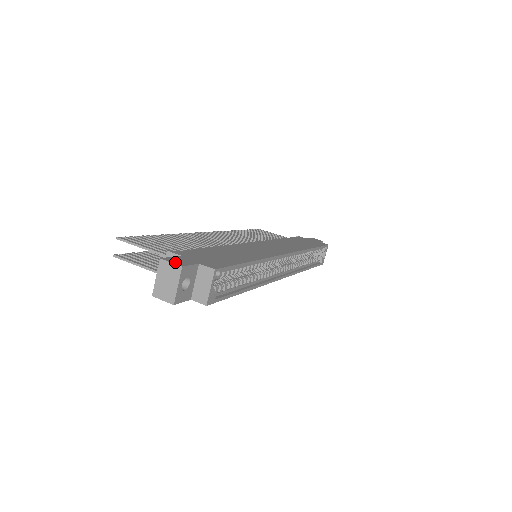
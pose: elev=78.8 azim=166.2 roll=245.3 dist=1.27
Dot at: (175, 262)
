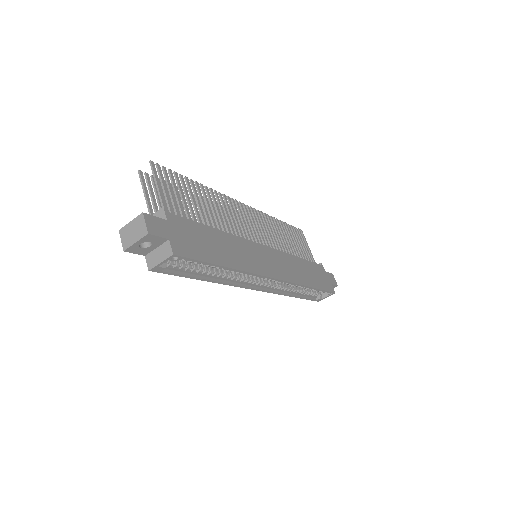
Dot at: (150, 225)
